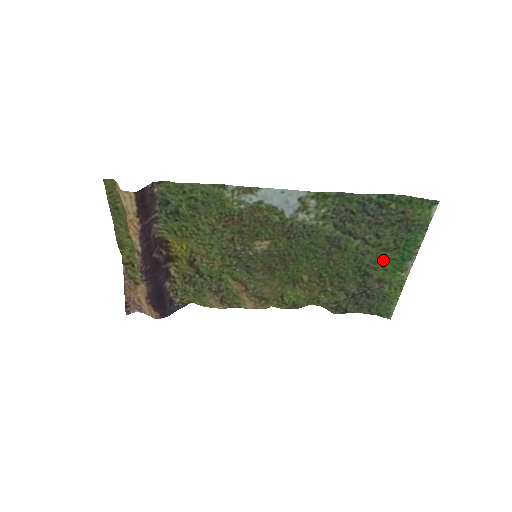
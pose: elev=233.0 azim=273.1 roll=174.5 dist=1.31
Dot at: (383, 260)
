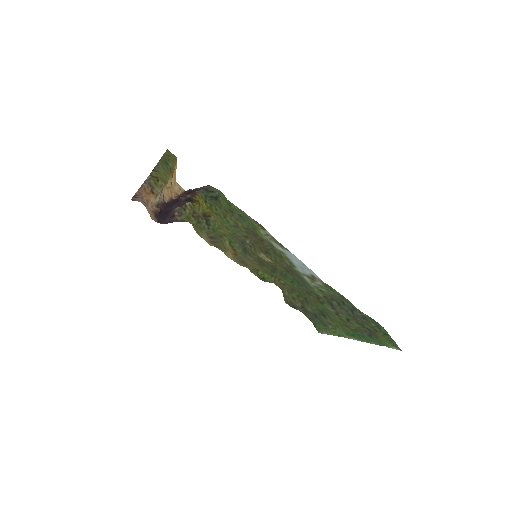
Dot at: (340, 325)
